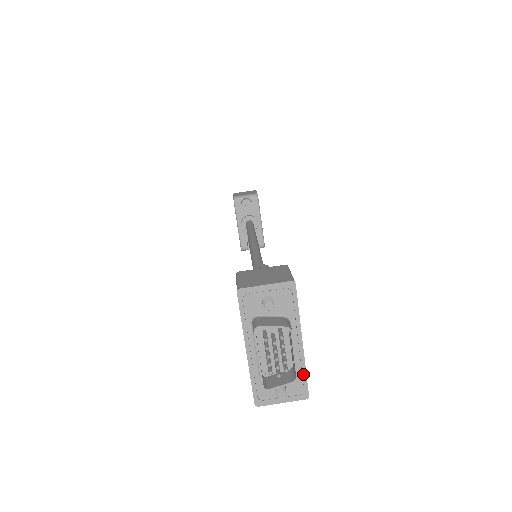
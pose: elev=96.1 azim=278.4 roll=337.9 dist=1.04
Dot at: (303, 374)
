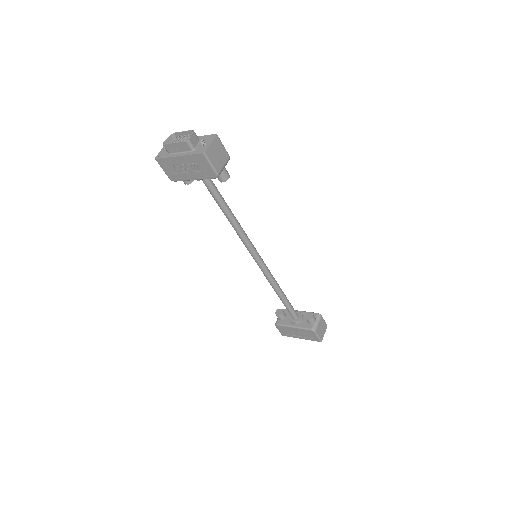
Dot at: (205, 136)
